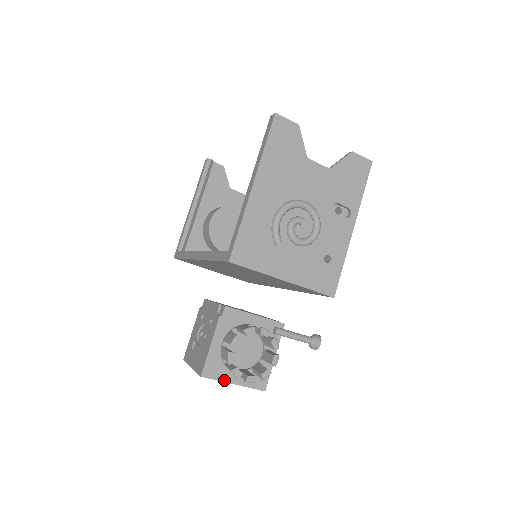
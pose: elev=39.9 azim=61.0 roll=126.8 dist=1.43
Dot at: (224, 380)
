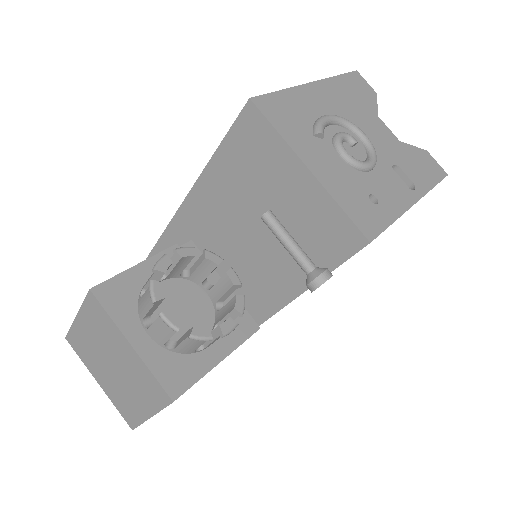
Dot at: (120, 325)
